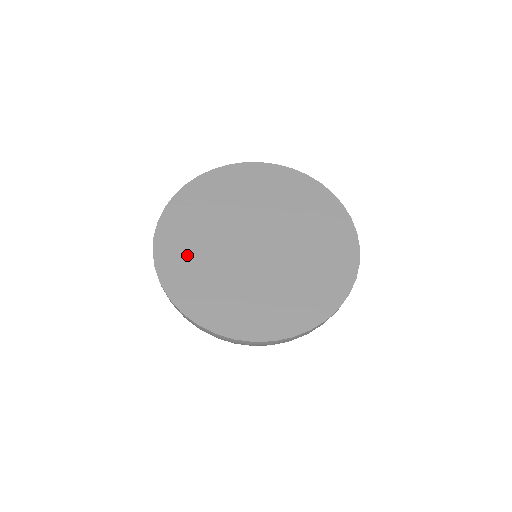
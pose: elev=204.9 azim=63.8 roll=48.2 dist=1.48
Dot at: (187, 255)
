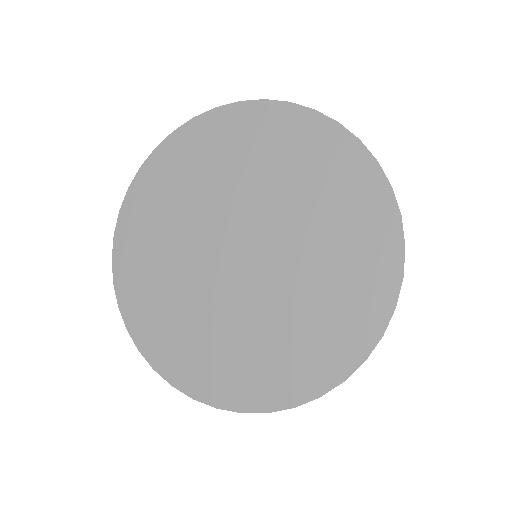
Dot at: (175, 329)
